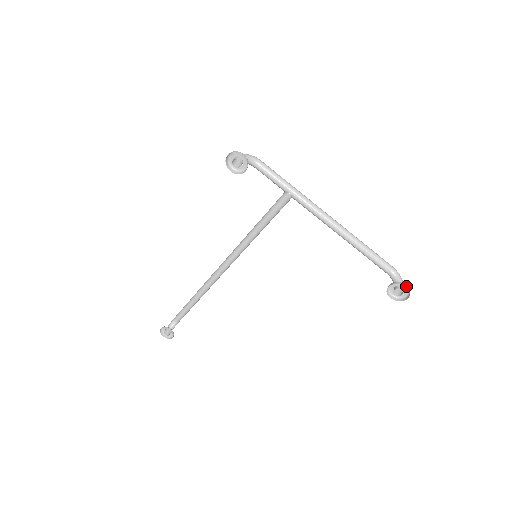
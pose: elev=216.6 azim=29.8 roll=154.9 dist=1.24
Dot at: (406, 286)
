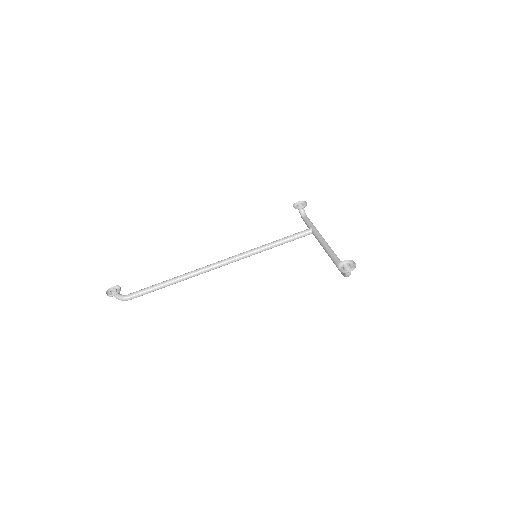
Dot at: (355, 263)
